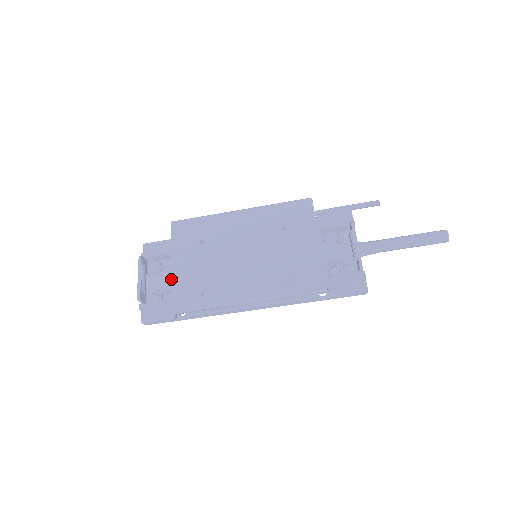
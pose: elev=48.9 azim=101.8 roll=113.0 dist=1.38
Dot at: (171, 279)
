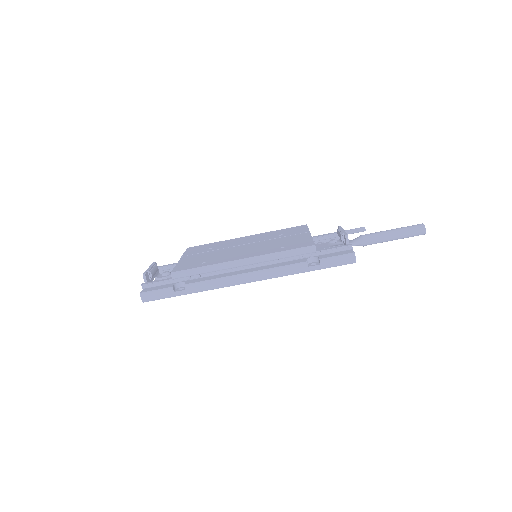
Dot at: (177, 263)
